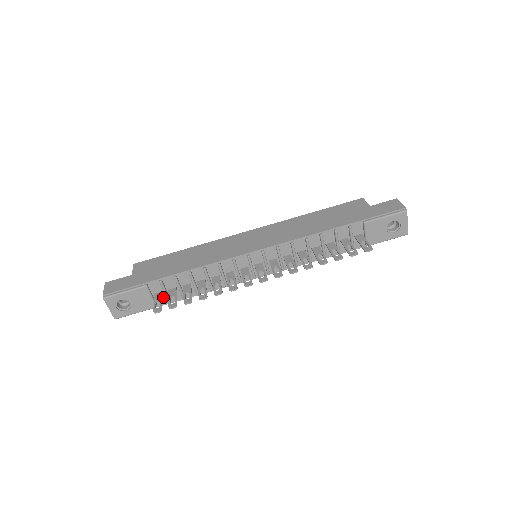
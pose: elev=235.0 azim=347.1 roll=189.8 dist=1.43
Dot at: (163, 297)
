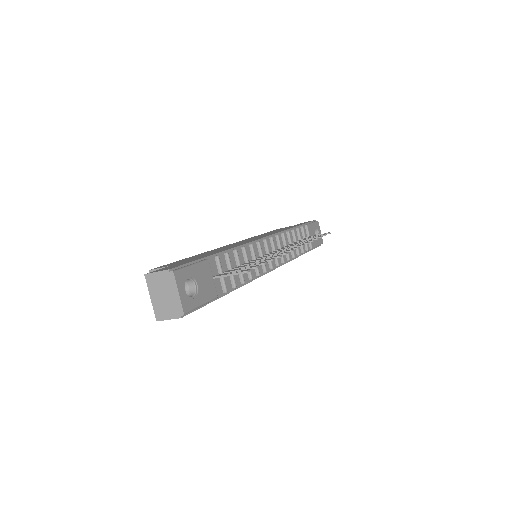
Dot at: (218, 284)
